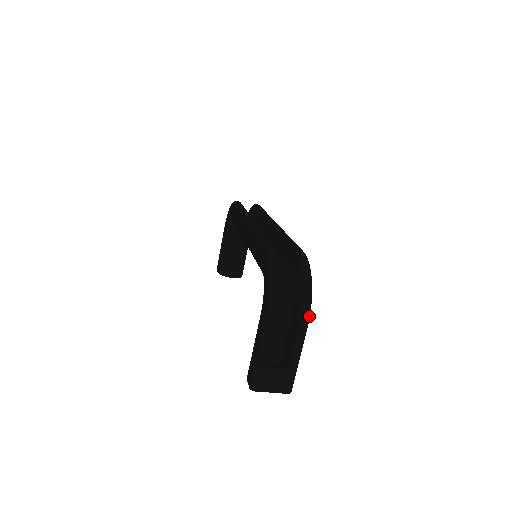
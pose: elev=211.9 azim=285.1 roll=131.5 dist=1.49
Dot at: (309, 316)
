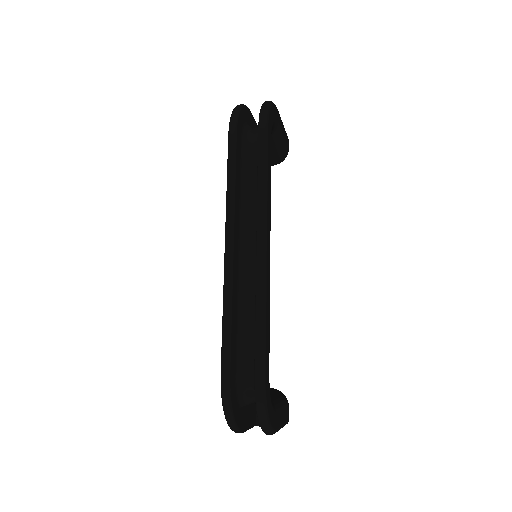
Dot at: (273, 433)
